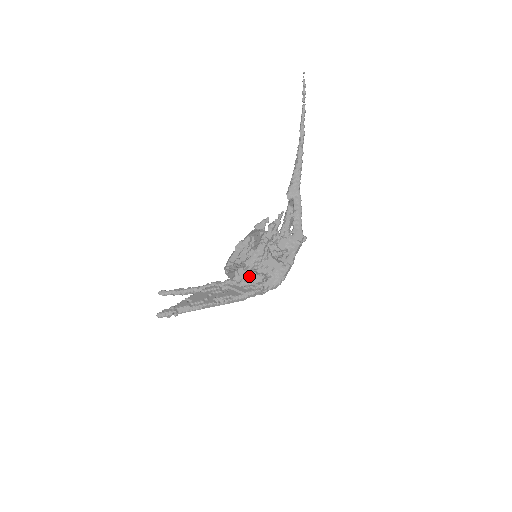
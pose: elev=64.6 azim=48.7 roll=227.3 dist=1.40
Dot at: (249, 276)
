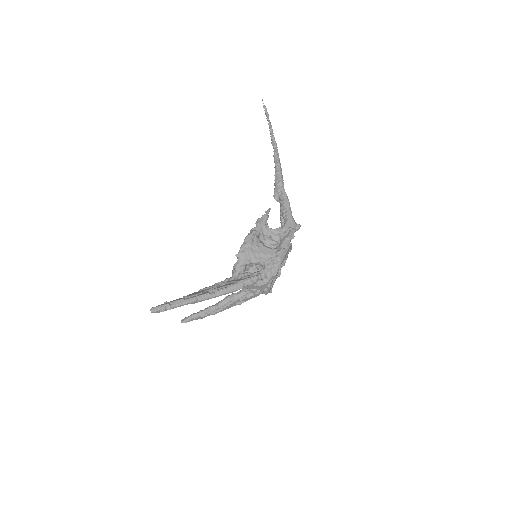
Dot at: occluded
